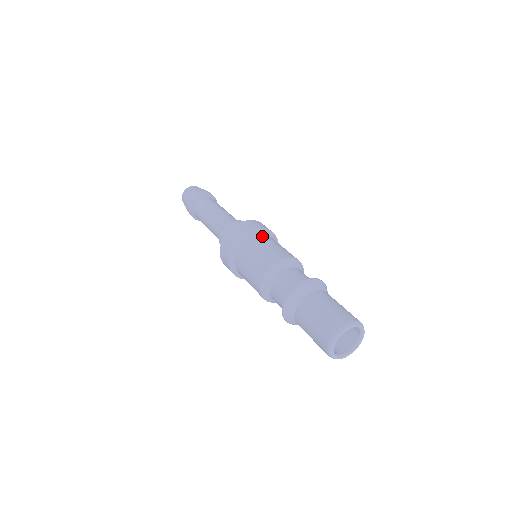
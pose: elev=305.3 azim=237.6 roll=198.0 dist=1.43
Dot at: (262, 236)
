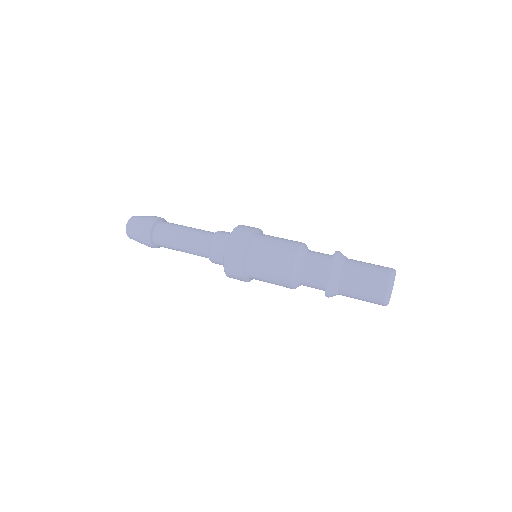
Dot at: (254, 245)
